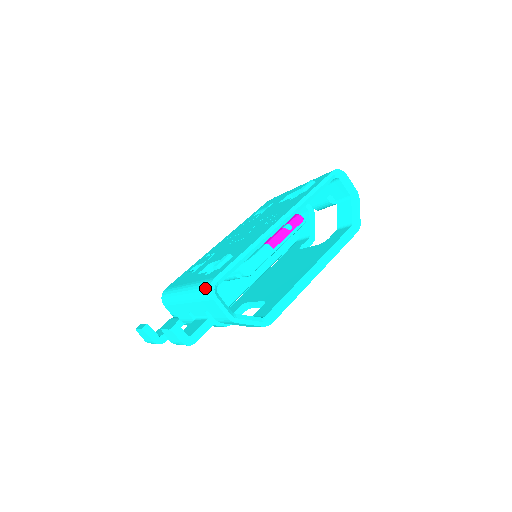
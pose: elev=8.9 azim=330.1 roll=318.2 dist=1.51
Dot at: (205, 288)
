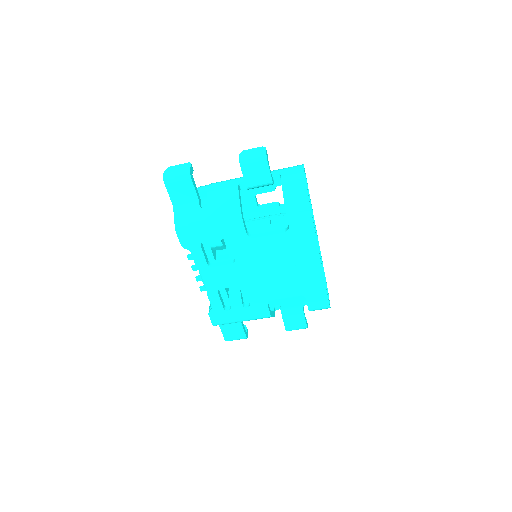
Dot at: occluded
